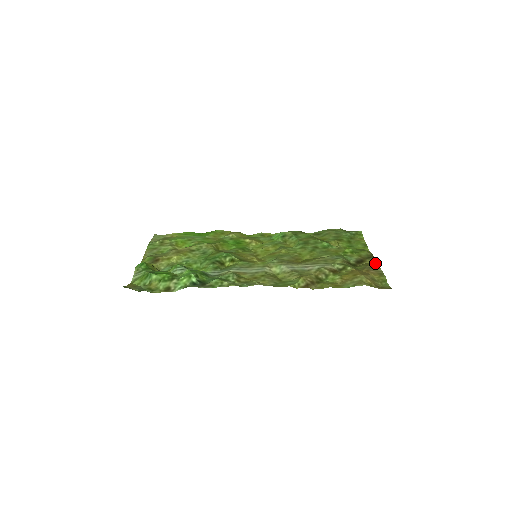
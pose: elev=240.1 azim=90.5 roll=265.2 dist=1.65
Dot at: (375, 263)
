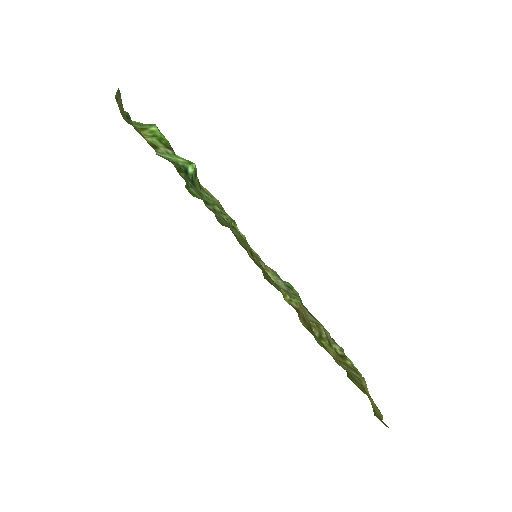
Dot at: occluded
